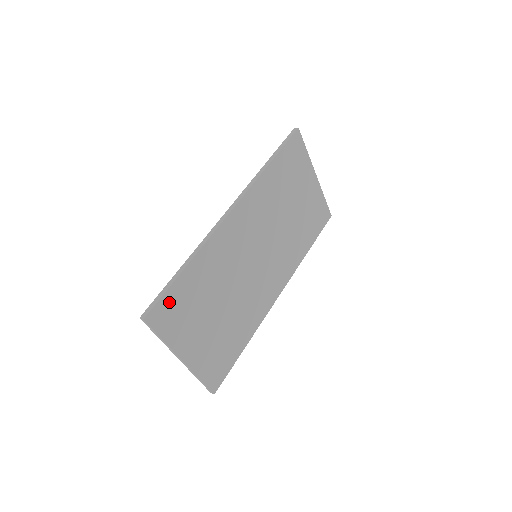
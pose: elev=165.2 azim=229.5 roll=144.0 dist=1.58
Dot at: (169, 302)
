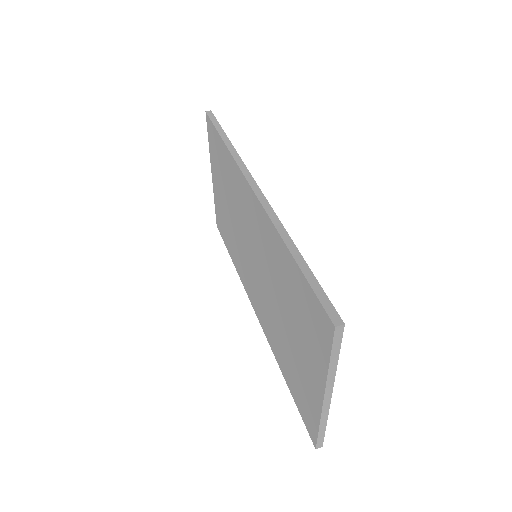
Dot at: occluded
